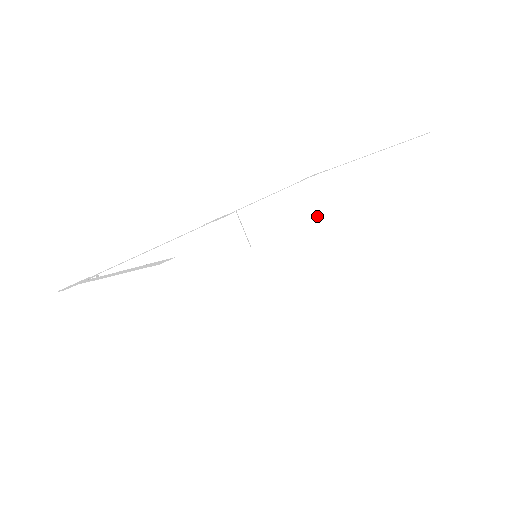
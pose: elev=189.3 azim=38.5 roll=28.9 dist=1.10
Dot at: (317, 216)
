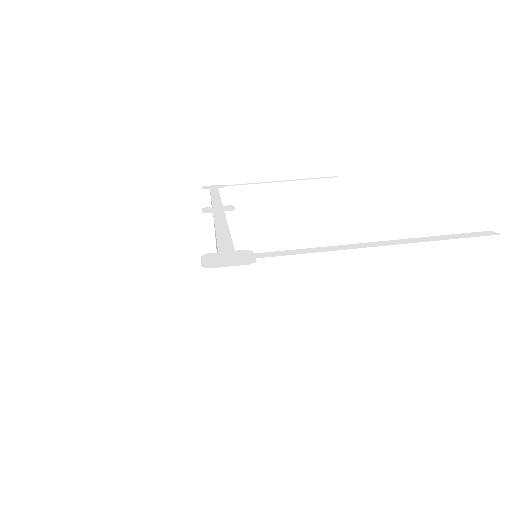
Dot at: occluded
